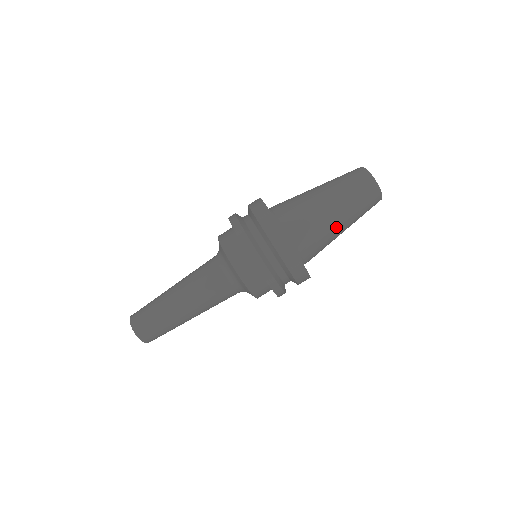
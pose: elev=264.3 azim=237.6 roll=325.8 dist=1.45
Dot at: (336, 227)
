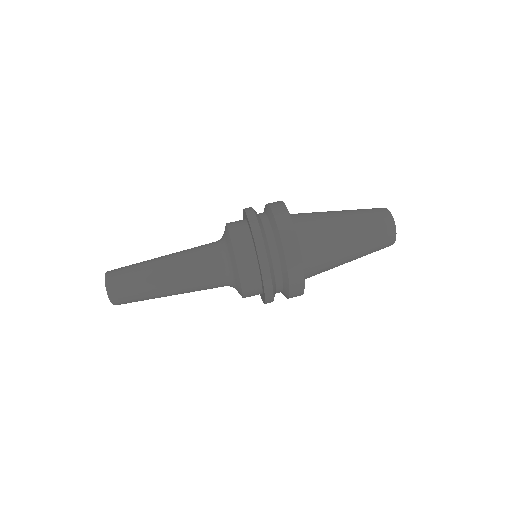
Dot at: (338, 222)
